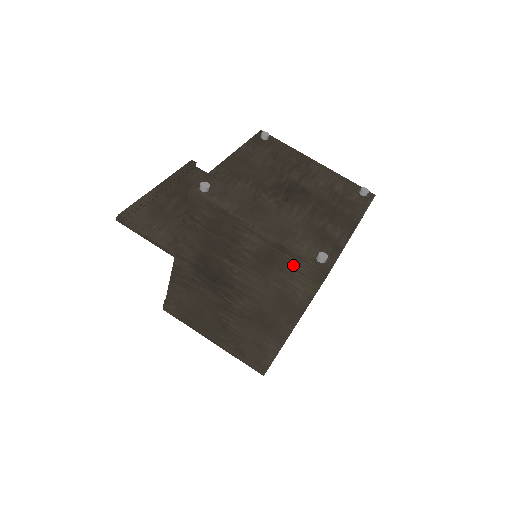
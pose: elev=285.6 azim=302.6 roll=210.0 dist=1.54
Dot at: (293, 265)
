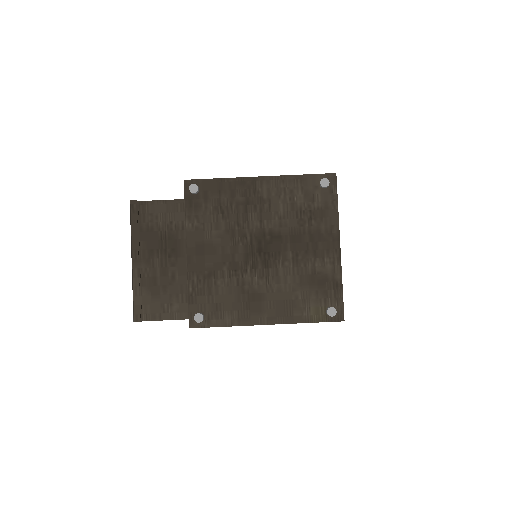
Dot at: occluded
